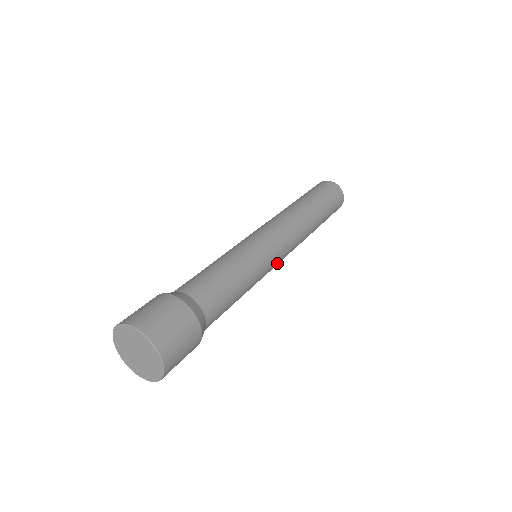
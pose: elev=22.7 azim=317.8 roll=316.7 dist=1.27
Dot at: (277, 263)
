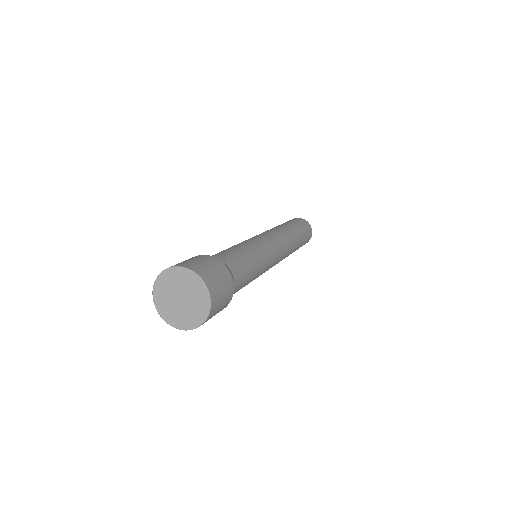
Dot at: (276, 254)
